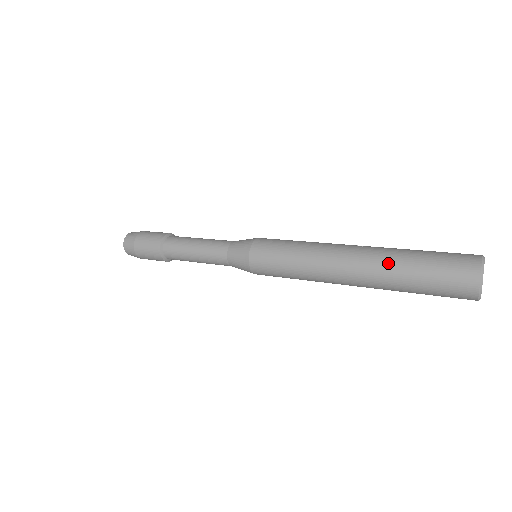
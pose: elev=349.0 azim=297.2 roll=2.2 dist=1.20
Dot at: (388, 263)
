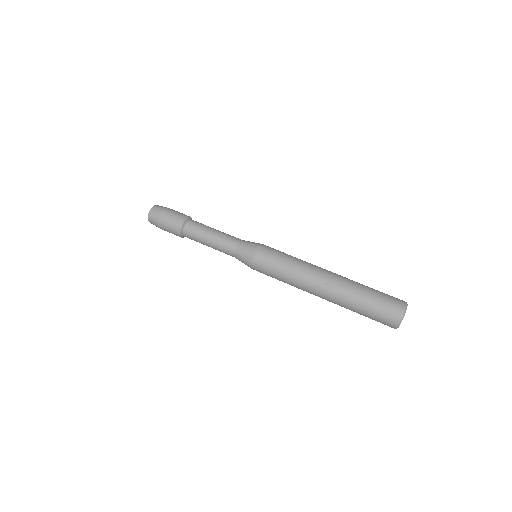
Dot at: (343, 306)
